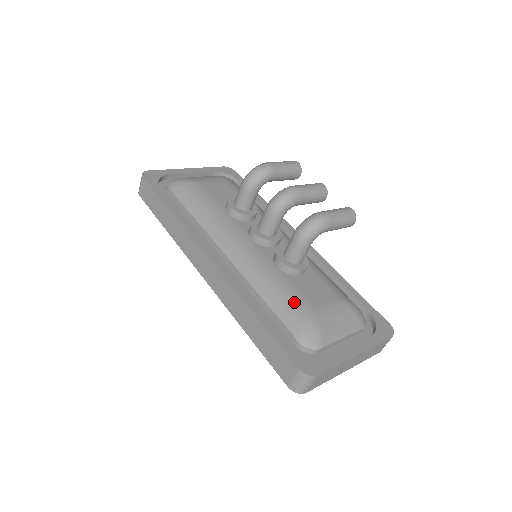
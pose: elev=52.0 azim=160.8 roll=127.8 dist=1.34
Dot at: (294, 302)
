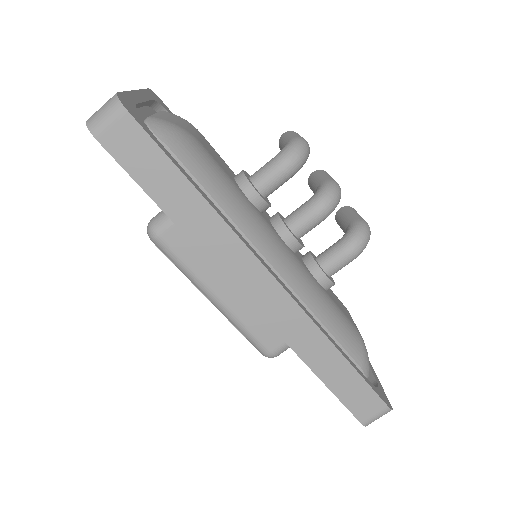
Dot at: (349, 327)
